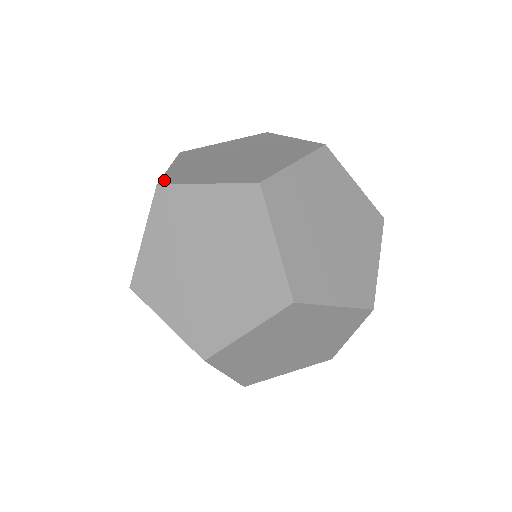
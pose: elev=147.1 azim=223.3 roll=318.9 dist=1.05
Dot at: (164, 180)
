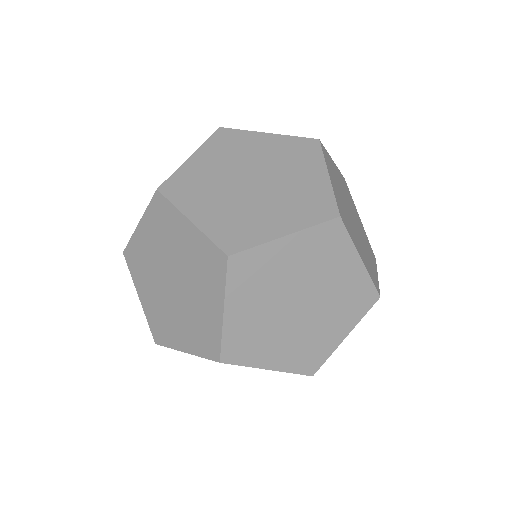
Dot at: occluded
